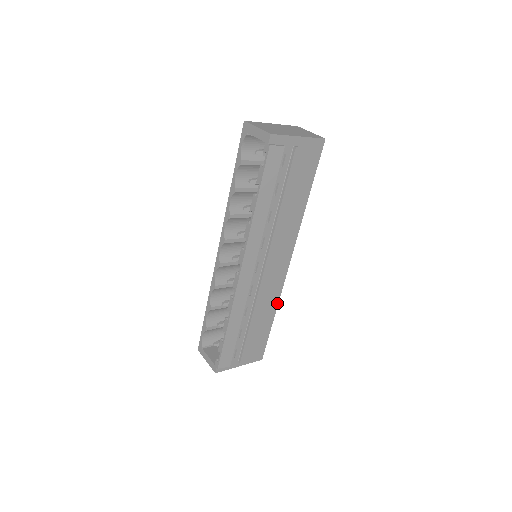
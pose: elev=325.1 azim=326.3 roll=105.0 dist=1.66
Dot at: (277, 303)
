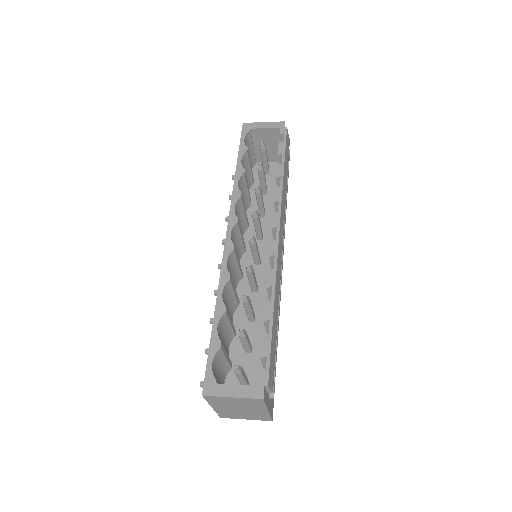
Dot at: occluded
